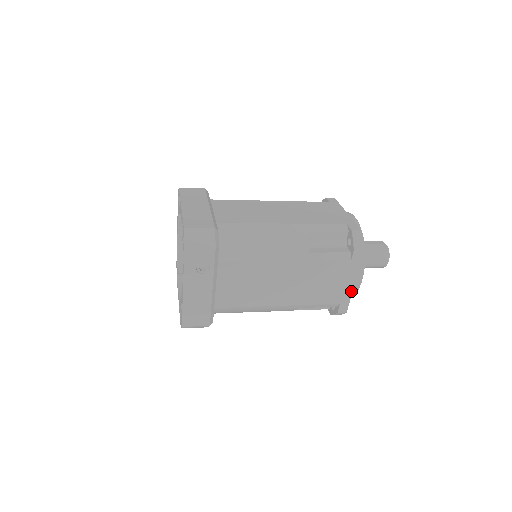
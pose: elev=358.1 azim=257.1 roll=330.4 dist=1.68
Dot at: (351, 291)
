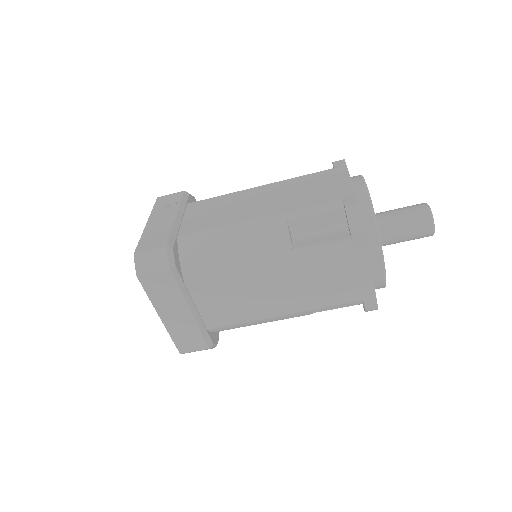
Dot at: (351, 186)
